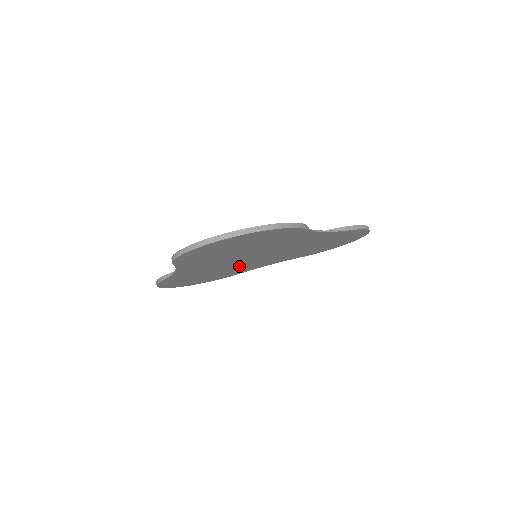
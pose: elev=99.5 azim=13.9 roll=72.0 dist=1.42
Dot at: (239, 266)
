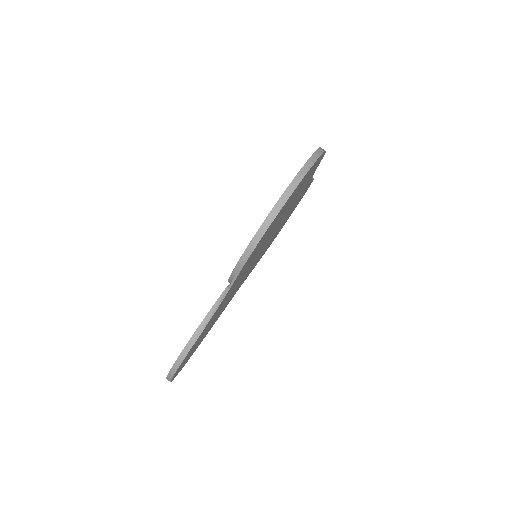
Dot at: (234, 291)
